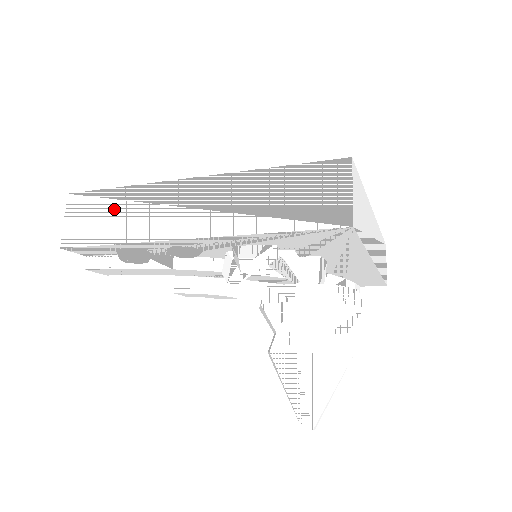
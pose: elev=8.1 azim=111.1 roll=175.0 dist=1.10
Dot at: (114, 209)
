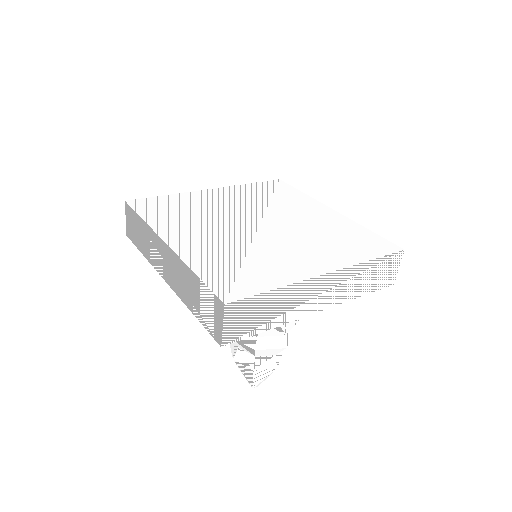
Dot at: (141, 232)
